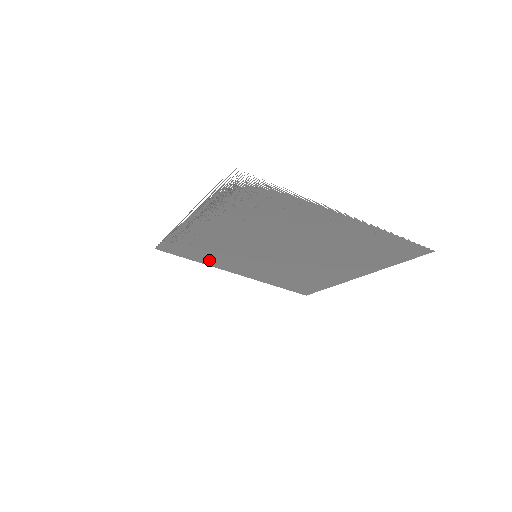
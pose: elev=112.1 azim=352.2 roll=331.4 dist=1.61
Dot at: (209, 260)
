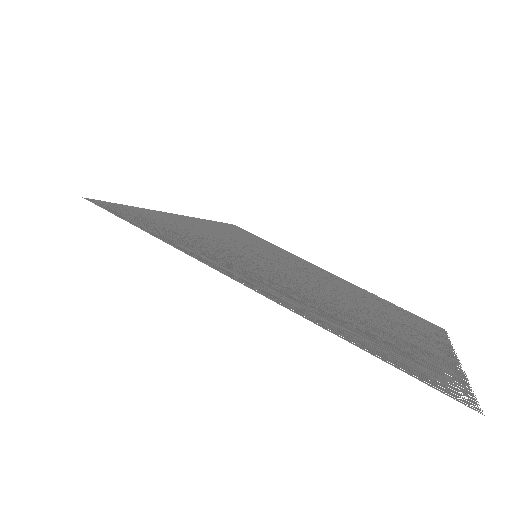
Dot at: (168, 219)
